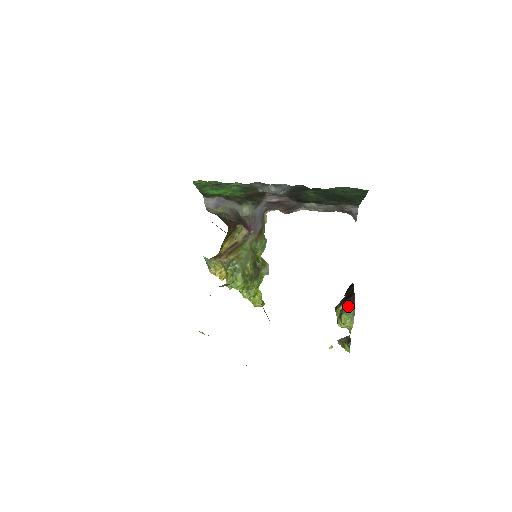
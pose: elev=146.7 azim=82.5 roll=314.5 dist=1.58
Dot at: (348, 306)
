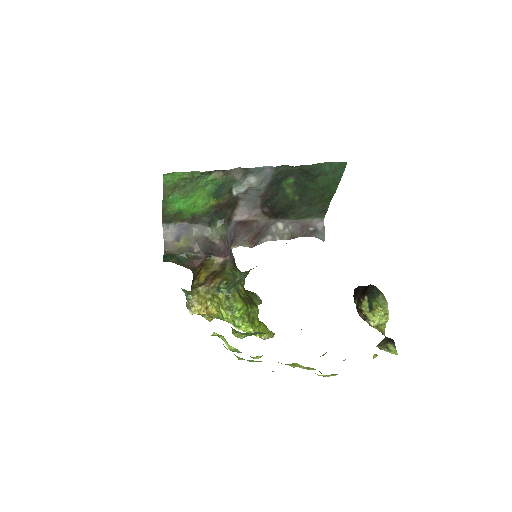
Dot at: (373, 294)
